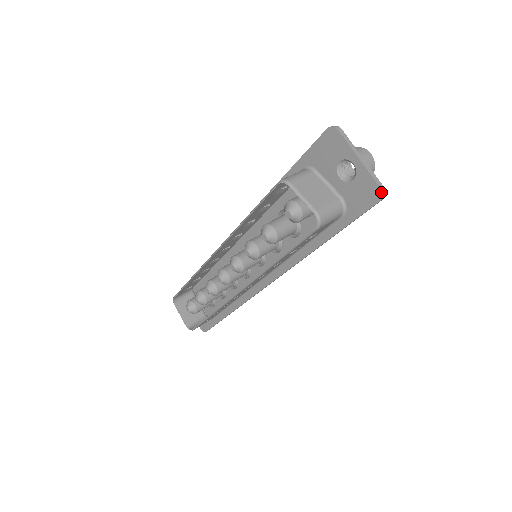
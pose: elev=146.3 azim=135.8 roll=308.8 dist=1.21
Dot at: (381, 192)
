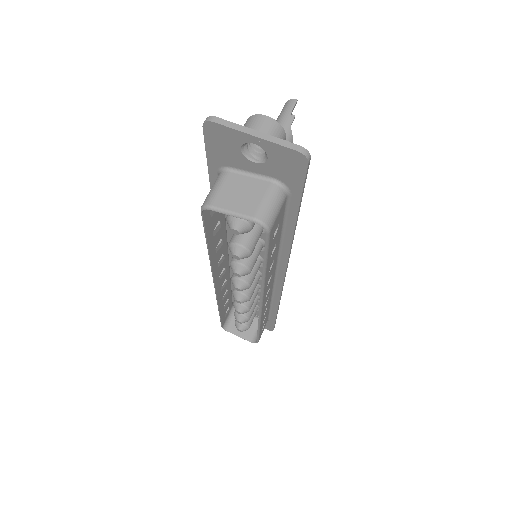
Dot at: (301, 154)
